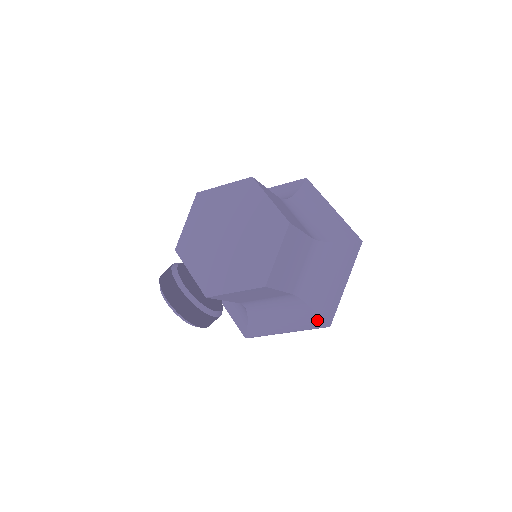
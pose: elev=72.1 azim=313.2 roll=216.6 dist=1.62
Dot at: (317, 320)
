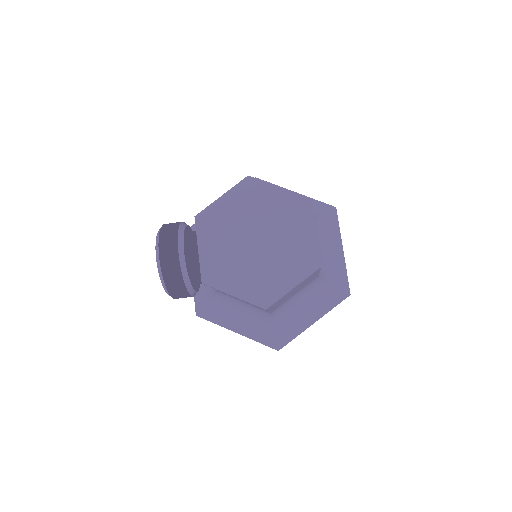
Dot at: (272, 340)
